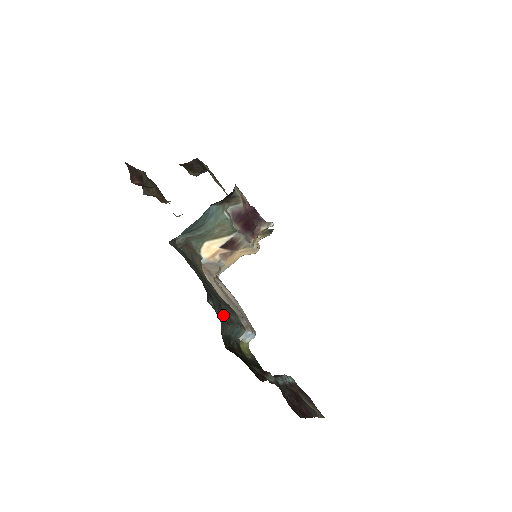
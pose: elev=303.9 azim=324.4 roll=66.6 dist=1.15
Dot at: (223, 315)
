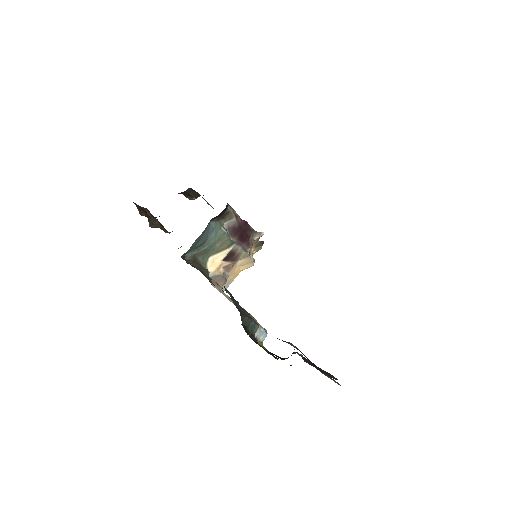
Dot at: occluded
